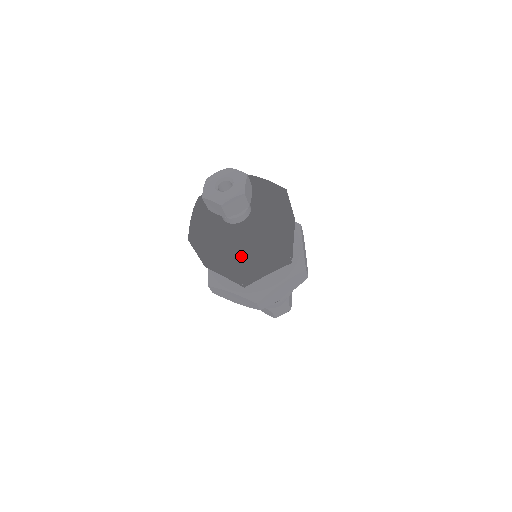
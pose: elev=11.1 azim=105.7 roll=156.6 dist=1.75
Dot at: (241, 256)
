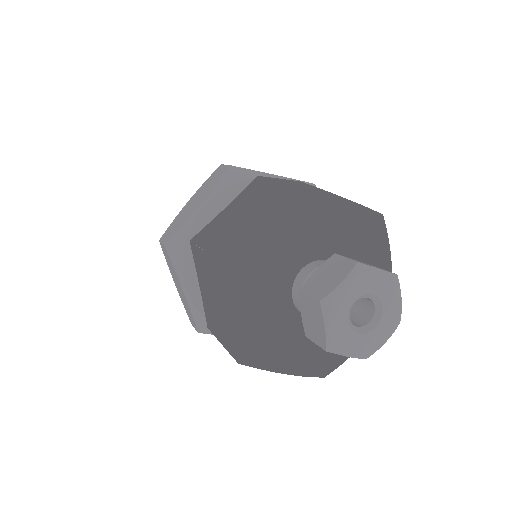
Dot at: occluded
